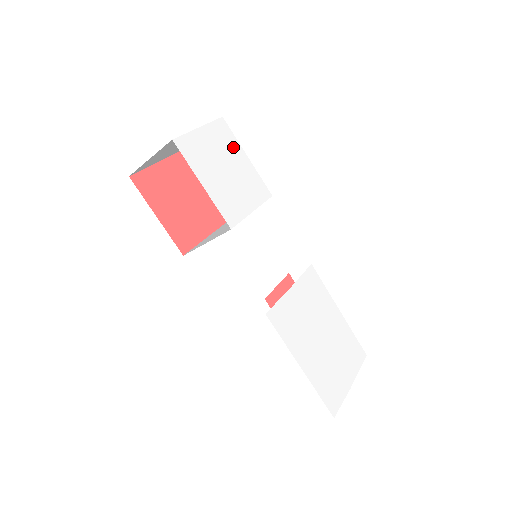
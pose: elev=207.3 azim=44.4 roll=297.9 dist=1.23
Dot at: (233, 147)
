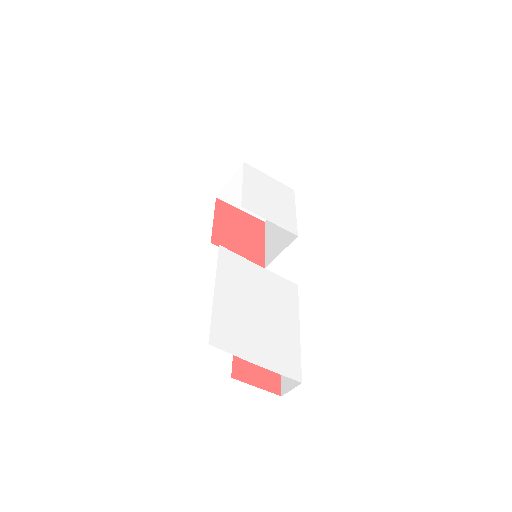
Dot at: (288, 200)
